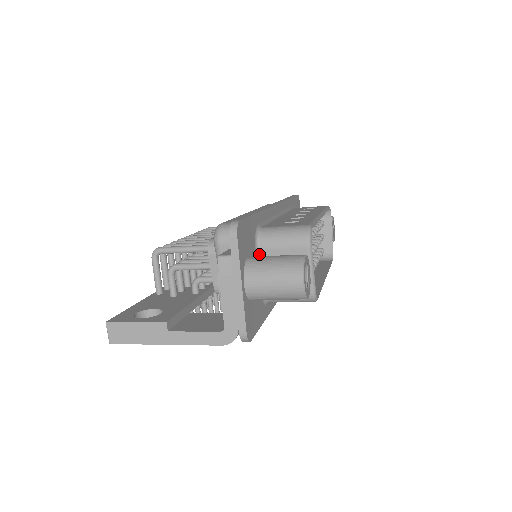
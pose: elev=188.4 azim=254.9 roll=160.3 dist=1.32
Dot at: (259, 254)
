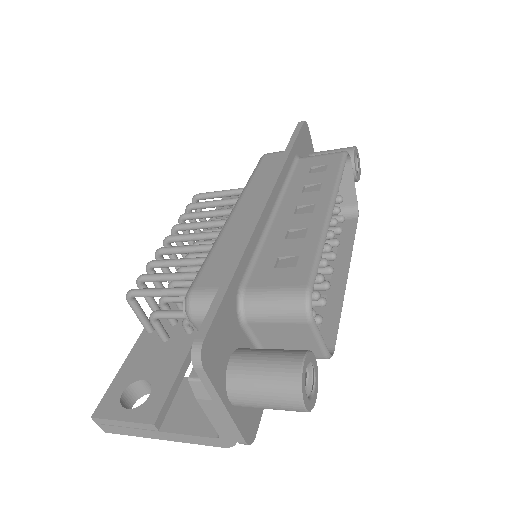
Dot at: (247, 327)
